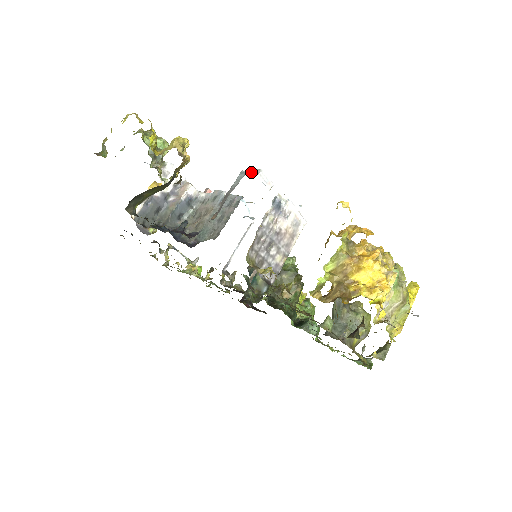
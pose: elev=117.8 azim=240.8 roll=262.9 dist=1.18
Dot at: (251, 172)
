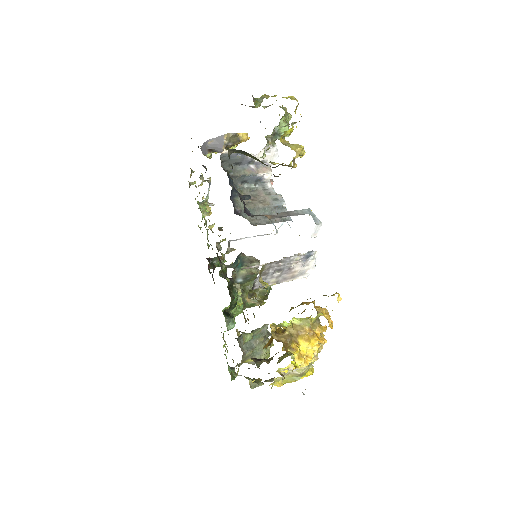
Dot at: (315, 217)
